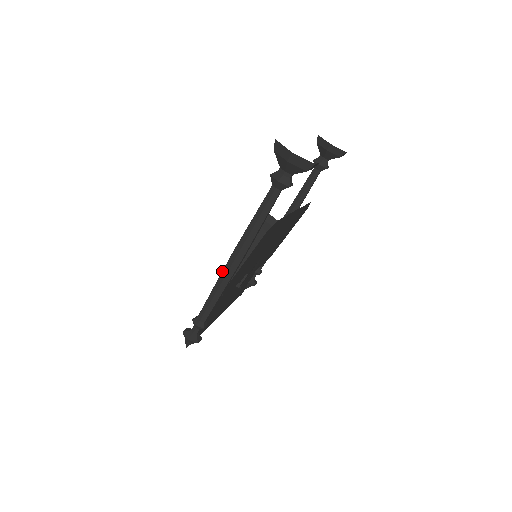
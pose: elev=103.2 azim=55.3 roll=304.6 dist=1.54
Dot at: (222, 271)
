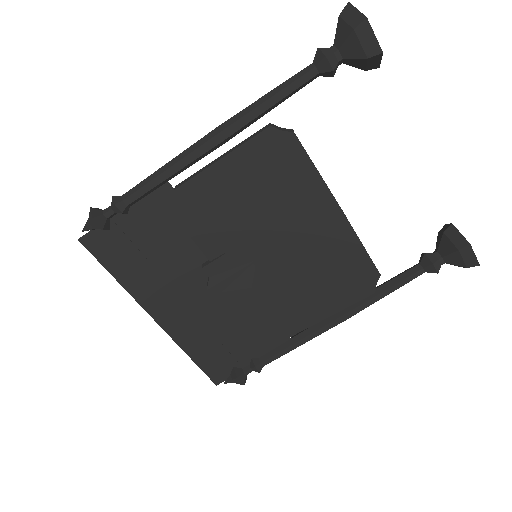
Dot at: occluded
